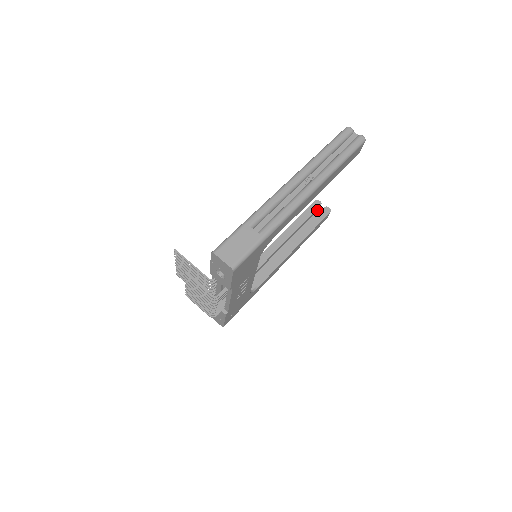
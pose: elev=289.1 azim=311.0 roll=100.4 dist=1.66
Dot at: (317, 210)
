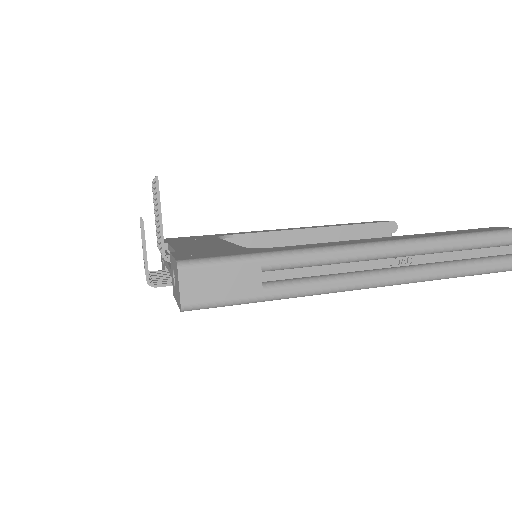
Dot at: occluded
